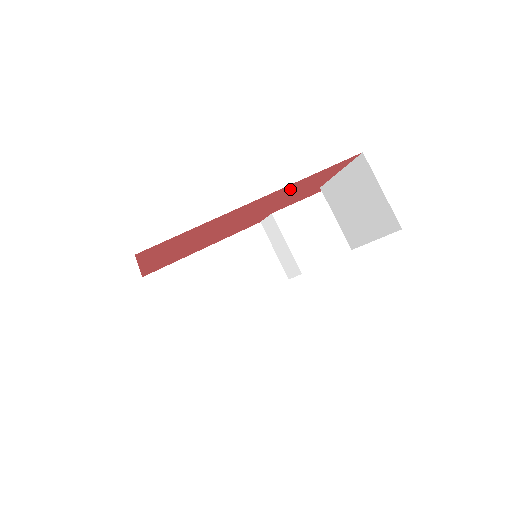
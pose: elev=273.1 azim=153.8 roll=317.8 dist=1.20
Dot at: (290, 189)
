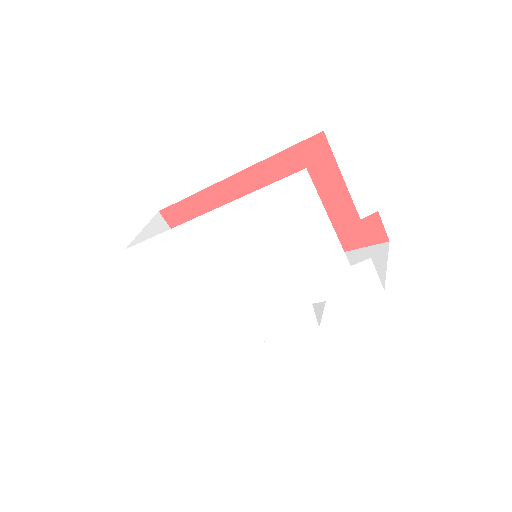
Dot at: (275, 180)
